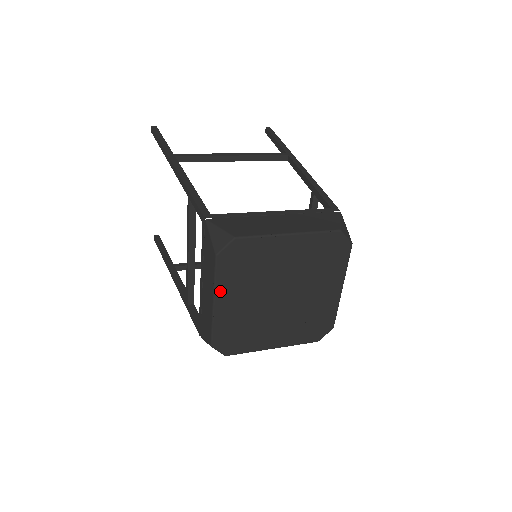
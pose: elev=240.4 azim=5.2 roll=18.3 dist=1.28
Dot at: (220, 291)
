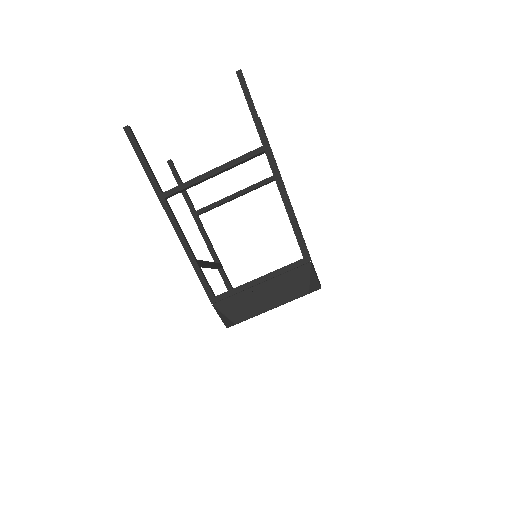
Dot at: occluded
